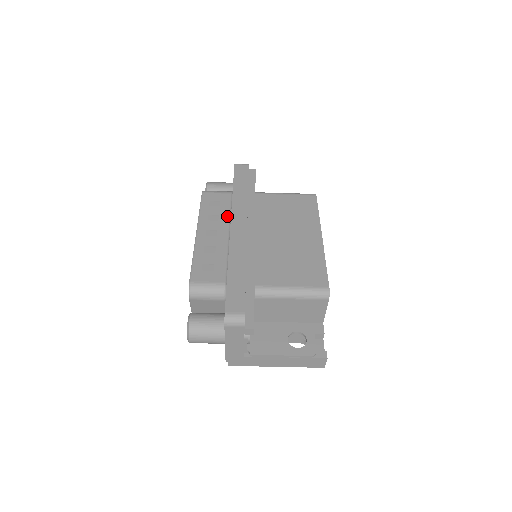
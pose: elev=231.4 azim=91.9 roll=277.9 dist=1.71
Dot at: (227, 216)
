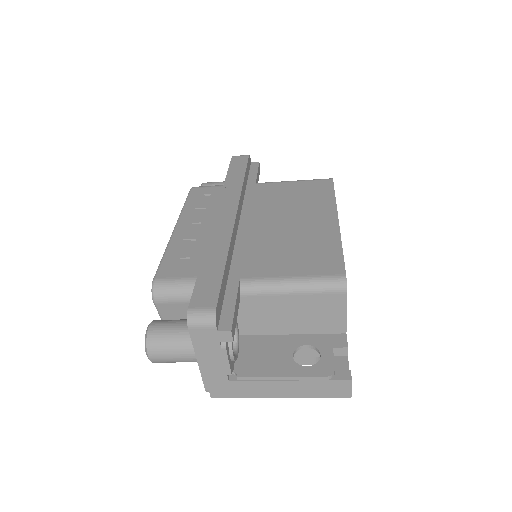
Dot at: (216, 207)
